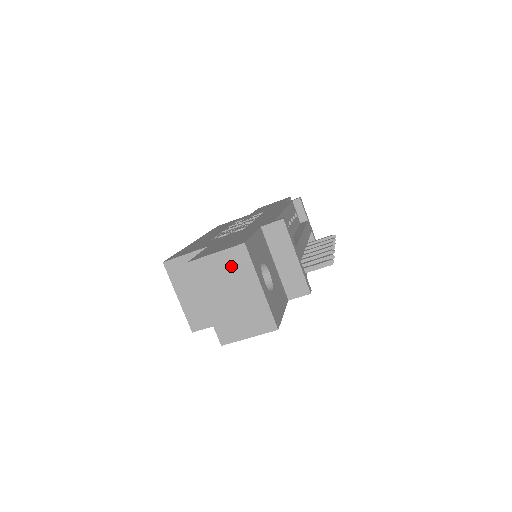
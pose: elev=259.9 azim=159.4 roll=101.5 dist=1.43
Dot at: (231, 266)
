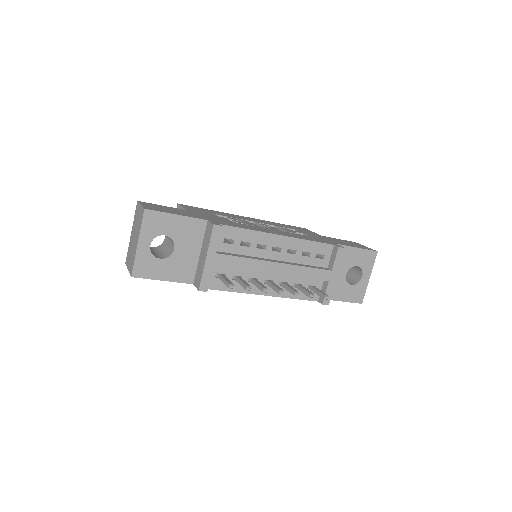
Dot at: (139, 218)
